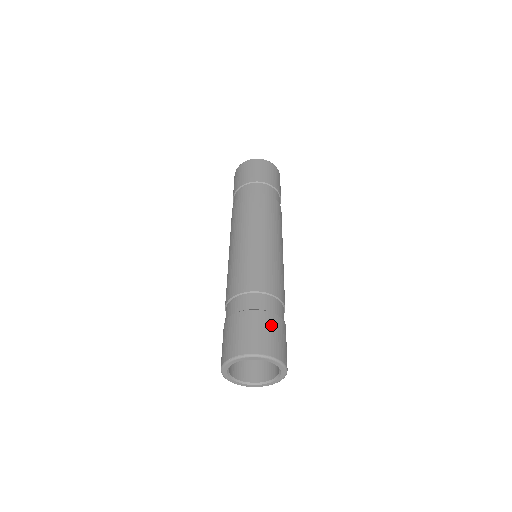
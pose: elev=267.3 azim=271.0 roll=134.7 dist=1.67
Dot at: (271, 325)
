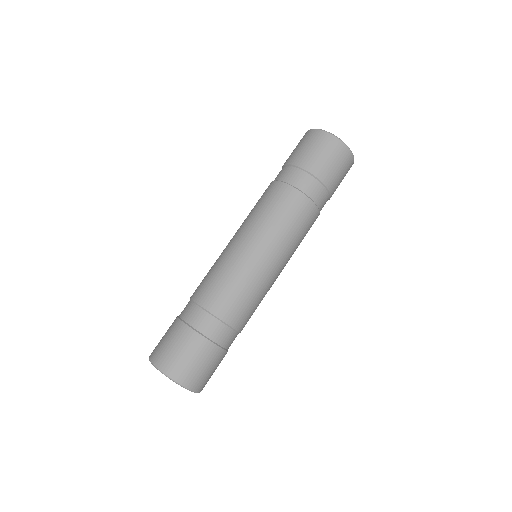
Dot at: (202, 355)
